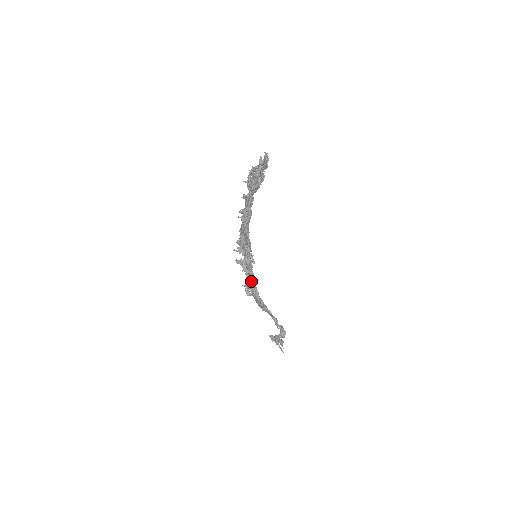
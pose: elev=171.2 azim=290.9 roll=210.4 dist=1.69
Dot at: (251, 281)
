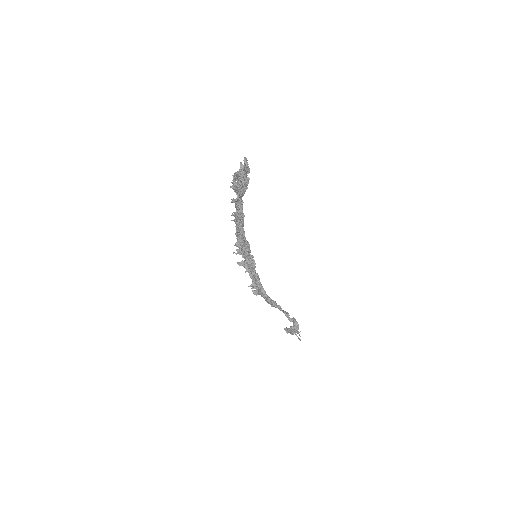
Dot at: (255, 281)
